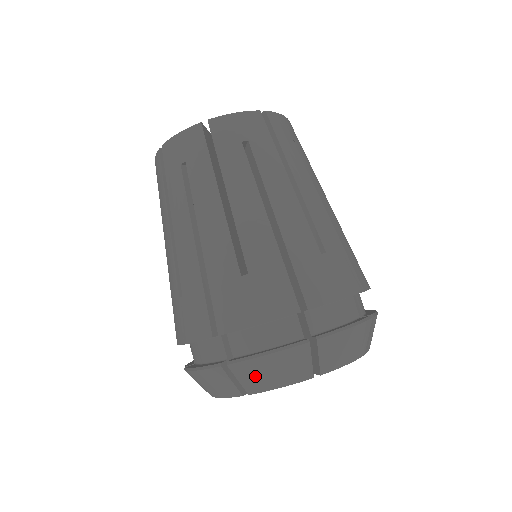
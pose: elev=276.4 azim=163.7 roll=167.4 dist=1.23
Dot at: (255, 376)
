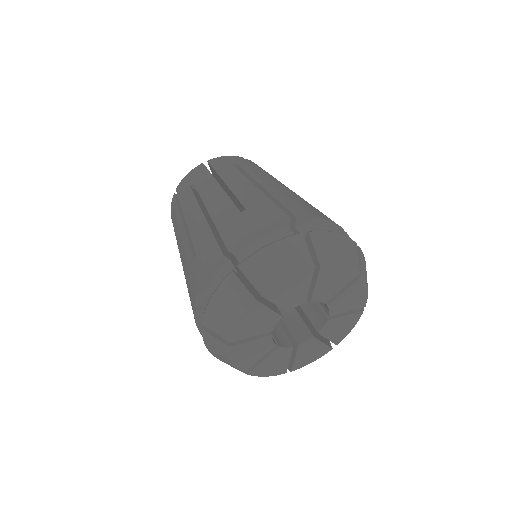
Dot at: (328, 247)
